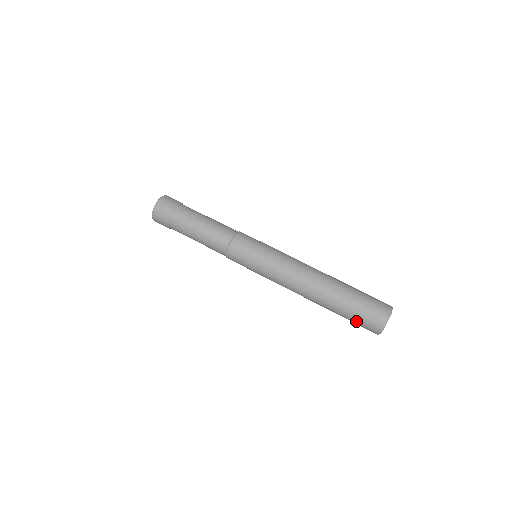
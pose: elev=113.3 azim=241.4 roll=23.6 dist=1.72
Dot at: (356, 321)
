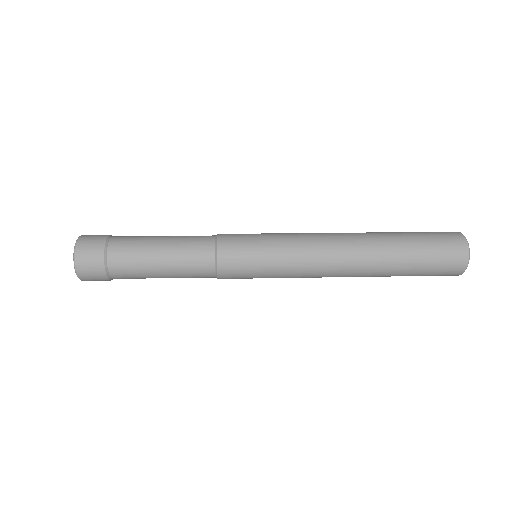
Dot at: (432, 266)
